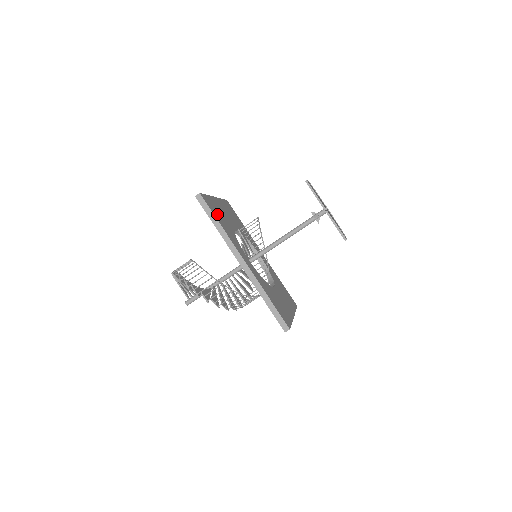
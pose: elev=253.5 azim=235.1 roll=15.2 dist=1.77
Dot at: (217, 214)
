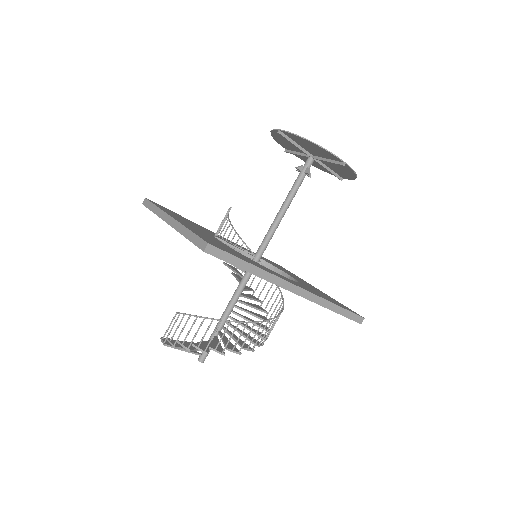
Dot at: (227, 250)
